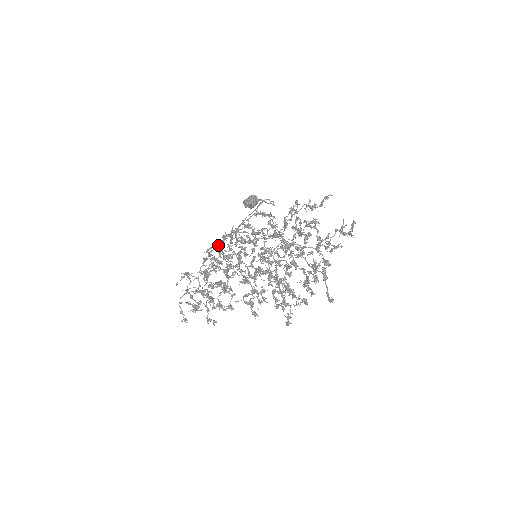
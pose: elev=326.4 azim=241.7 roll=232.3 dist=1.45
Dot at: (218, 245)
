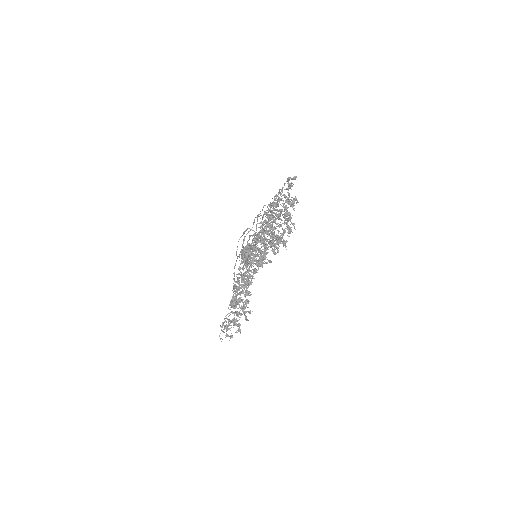
Dot at: (234, 285)
